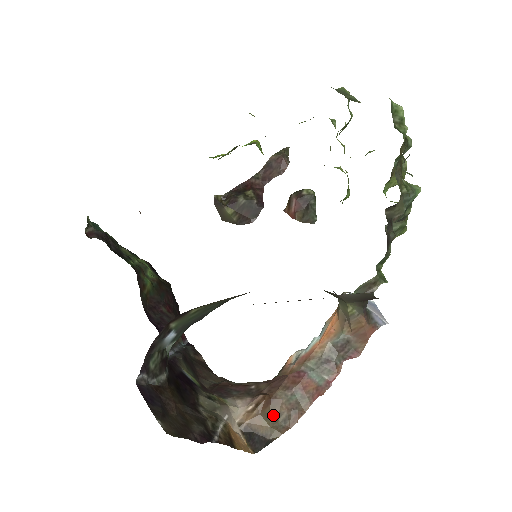
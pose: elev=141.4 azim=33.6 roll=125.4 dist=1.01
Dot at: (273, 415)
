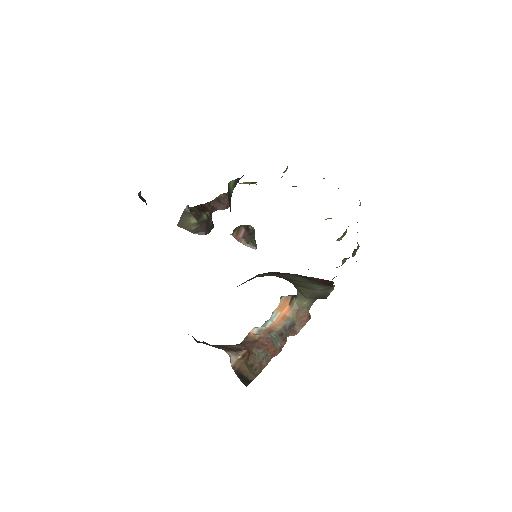
Dot at: (250, 365)
